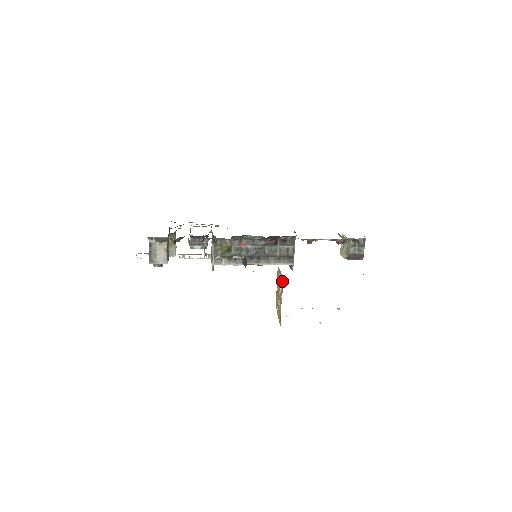
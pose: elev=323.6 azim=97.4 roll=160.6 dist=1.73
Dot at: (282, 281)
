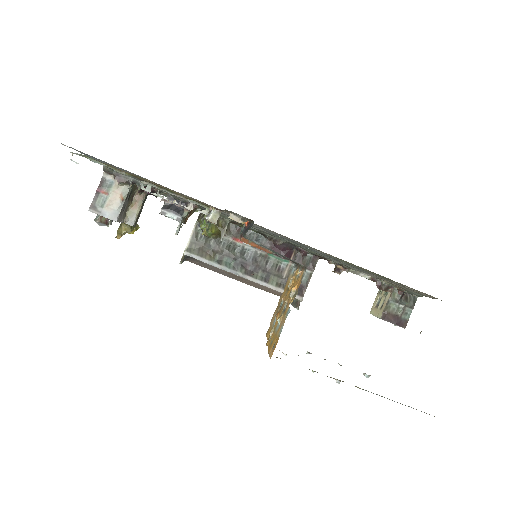
Dot at: (300, 277)
